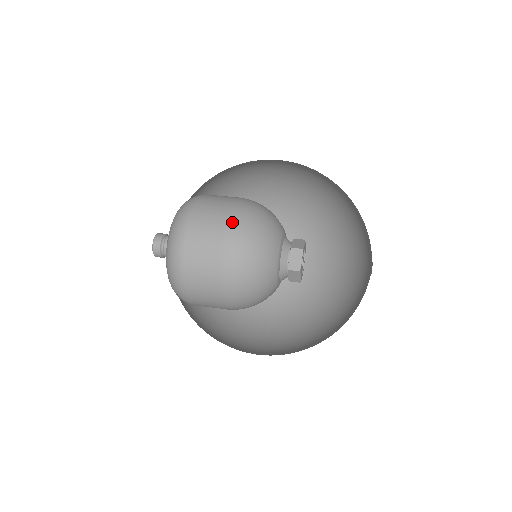
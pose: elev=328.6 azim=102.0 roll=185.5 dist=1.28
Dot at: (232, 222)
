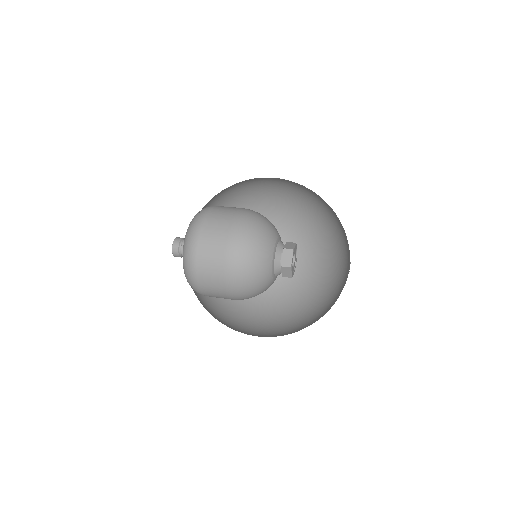
Dot at: (235, 226)
